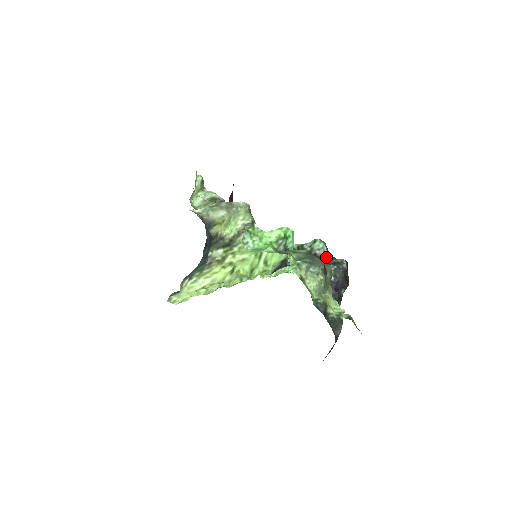
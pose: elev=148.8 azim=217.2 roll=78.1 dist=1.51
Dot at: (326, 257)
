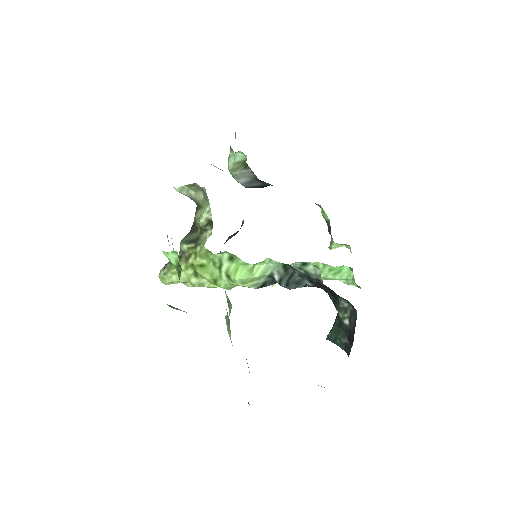
Dot at: occluded
